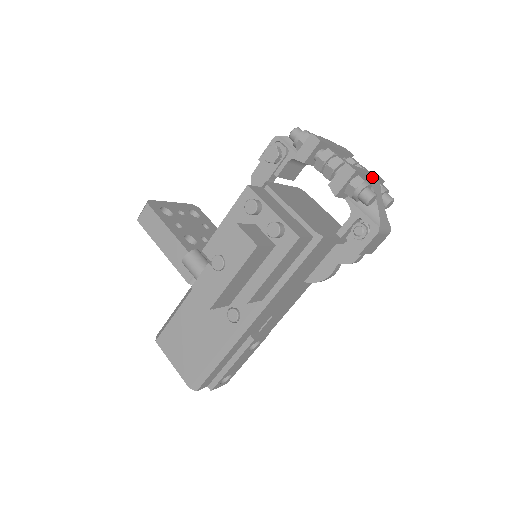
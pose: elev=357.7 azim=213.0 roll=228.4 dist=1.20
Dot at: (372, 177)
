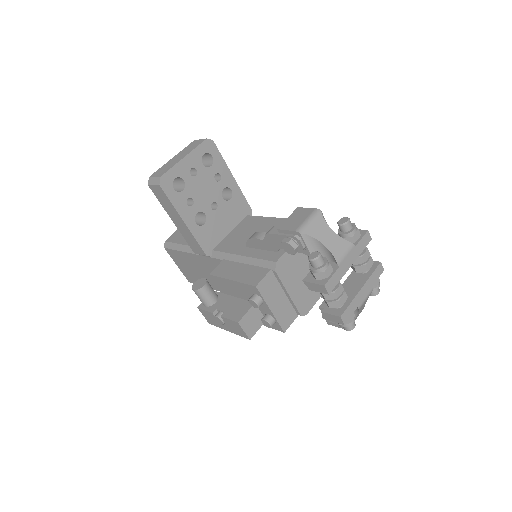
Dot at: (364, 299)
